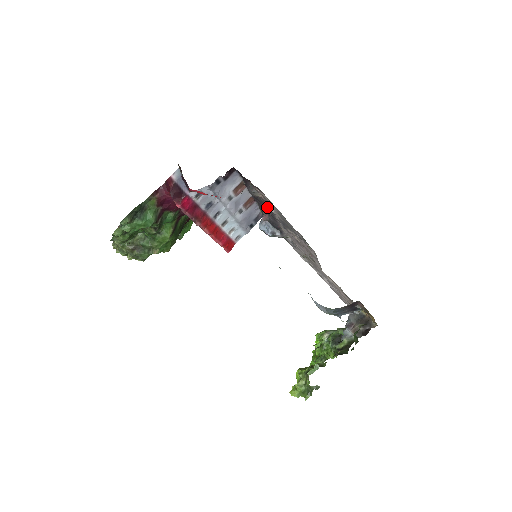
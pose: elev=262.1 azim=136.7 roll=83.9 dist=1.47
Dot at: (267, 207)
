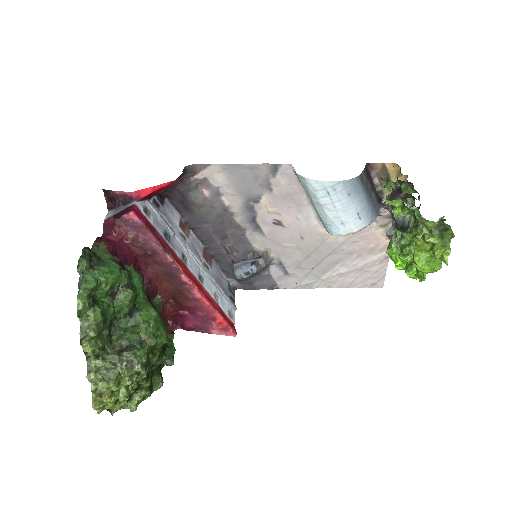
Dot at: (222, 222)
